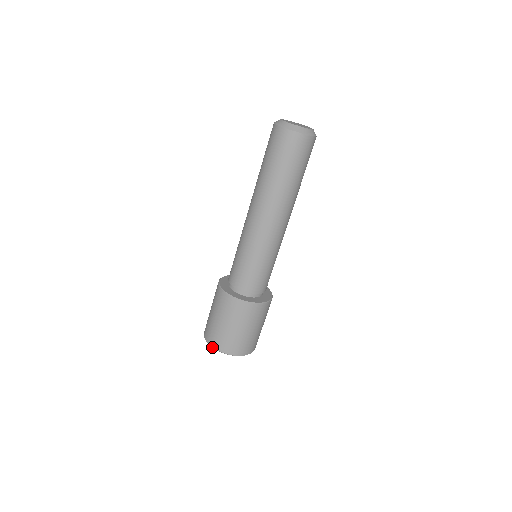
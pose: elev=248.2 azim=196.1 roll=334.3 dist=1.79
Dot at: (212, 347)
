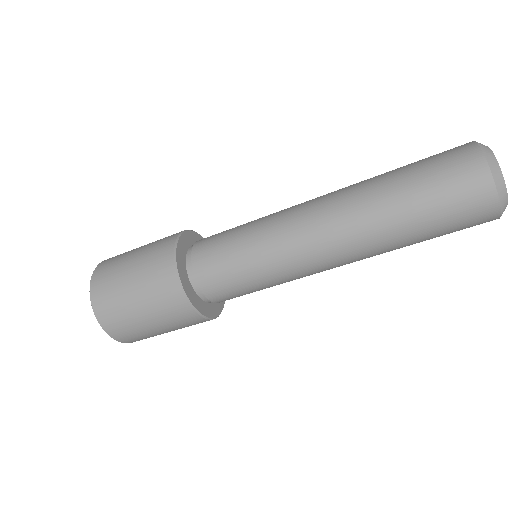
Dot at: (93, 274)
